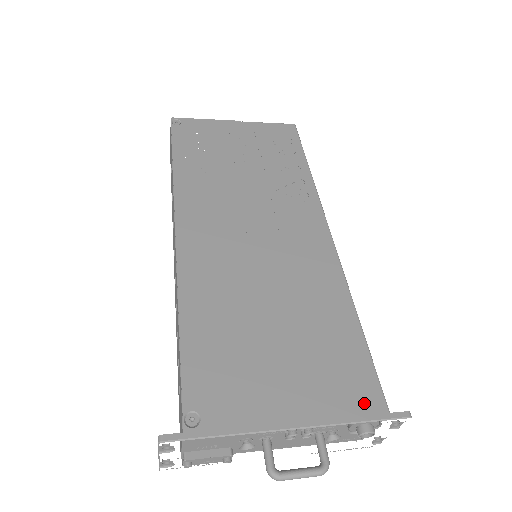
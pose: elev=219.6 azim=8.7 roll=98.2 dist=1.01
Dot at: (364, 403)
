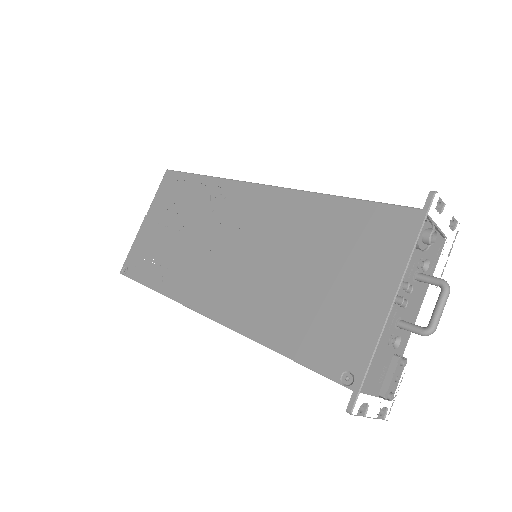
Dot at: (404, 228)
